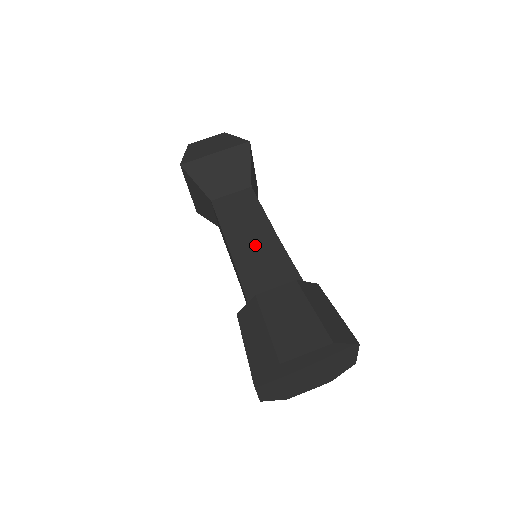
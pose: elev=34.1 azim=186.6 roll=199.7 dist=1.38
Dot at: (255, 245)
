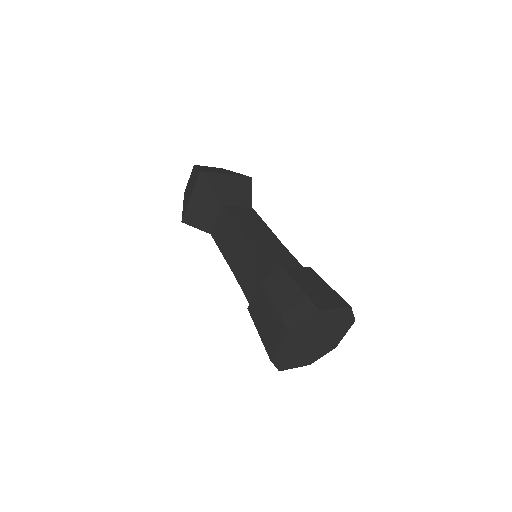
Dot at: (241, 258)
